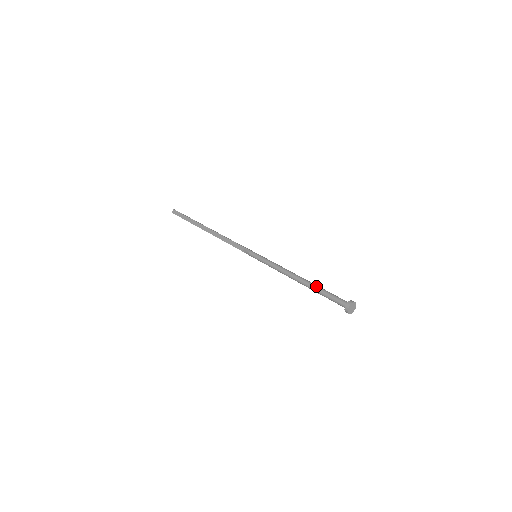
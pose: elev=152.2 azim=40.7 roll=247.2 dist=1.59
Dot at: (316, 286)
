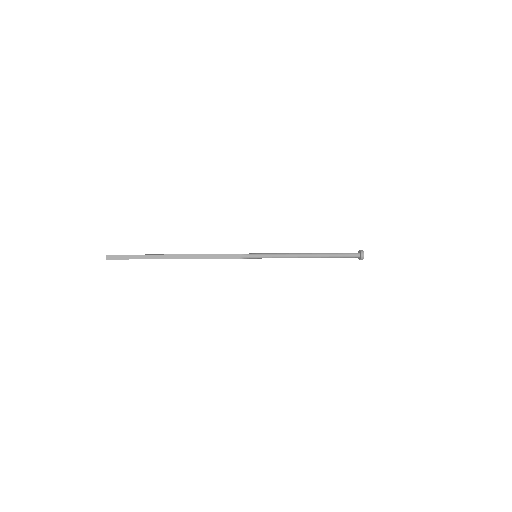
Dot at: (329, 253)
